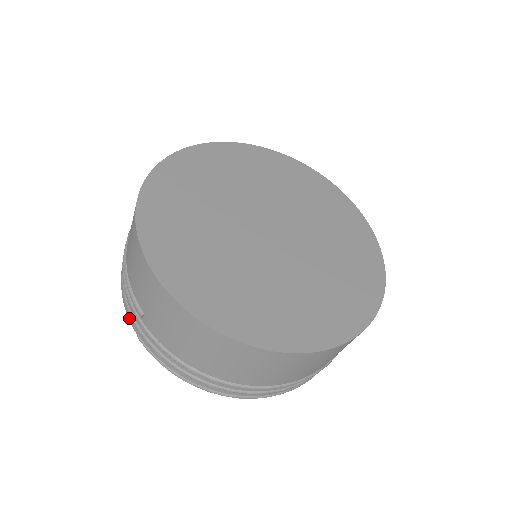
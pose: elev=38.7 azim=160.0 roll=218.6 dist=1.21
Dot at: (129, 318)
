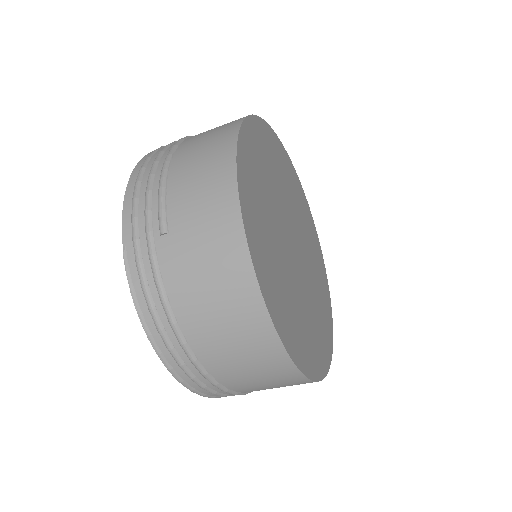
Dot at: (124, 223)
